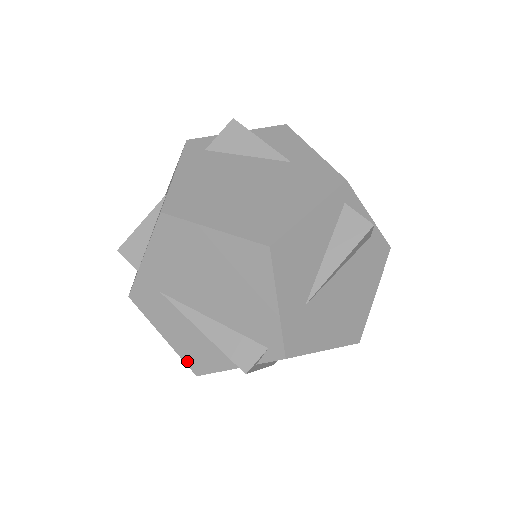
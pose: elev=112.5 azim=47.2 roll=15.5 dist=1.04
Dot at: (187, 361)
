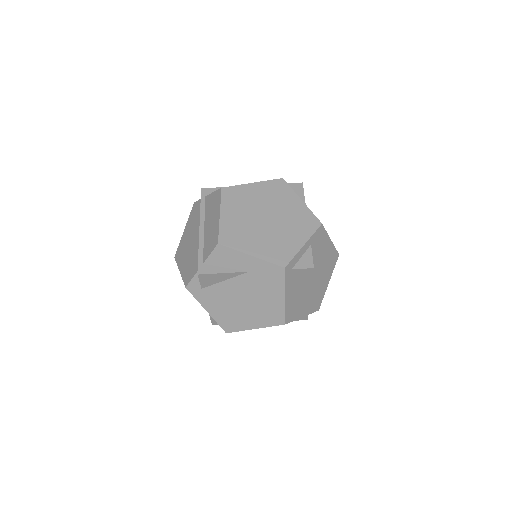
Dot at: occluded
